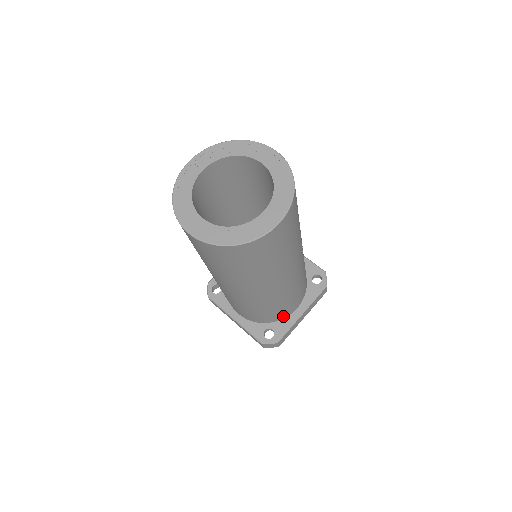
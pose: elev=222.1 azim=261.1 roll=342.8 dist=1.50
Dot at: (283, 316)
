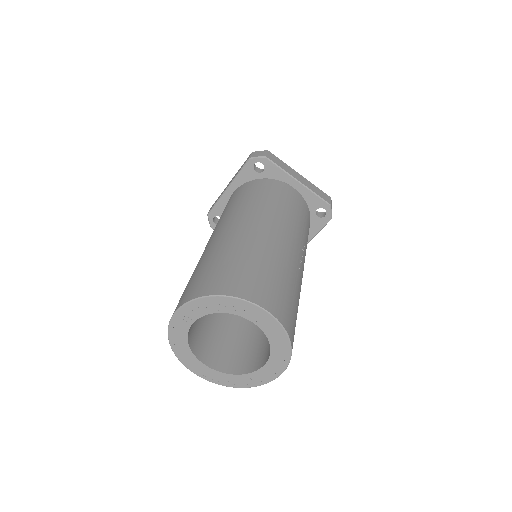
Dot at: occluded
